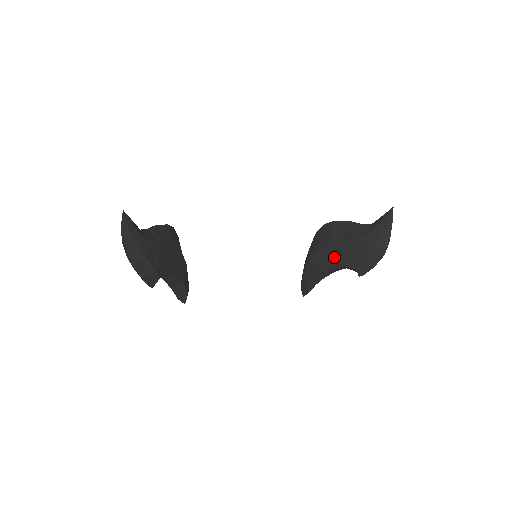
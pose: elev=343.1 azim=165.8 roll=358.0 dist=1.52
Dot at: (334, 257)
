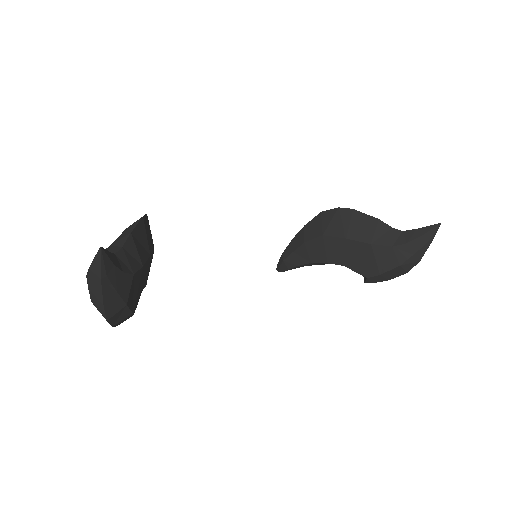
Dot at: (342, 254)
